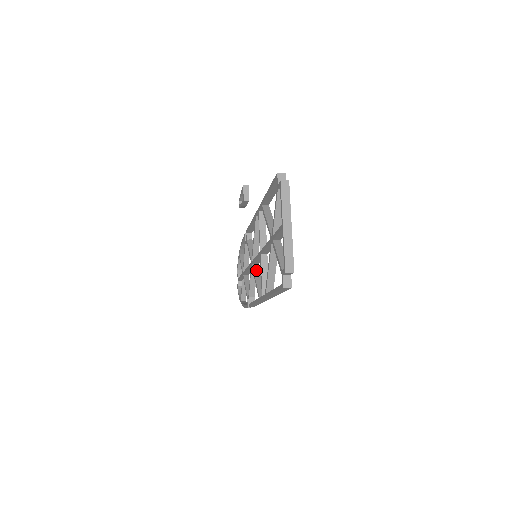
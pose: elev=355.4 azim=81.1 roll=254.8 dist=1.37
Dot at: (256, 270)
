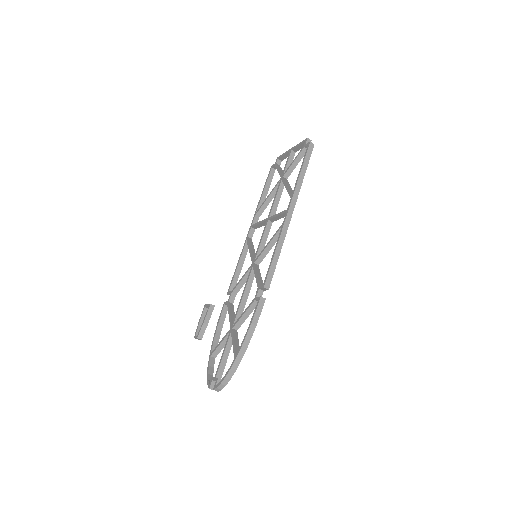
Dot at: (262, 254)
